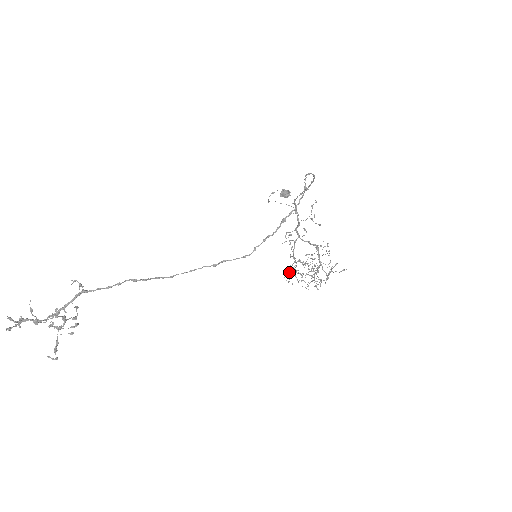
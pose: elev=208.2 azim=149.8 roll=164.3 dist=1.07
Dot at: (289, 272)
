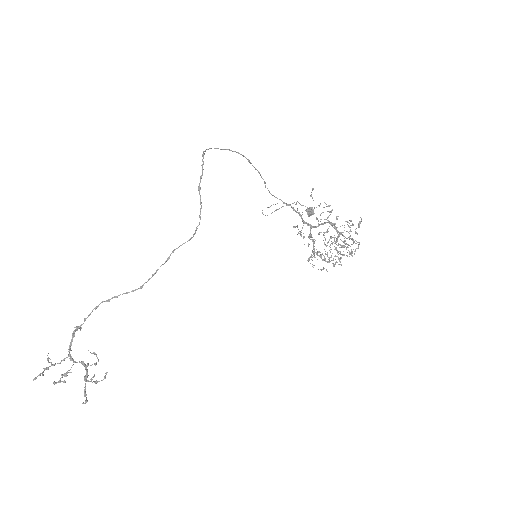
Dot at: (309, 258)
